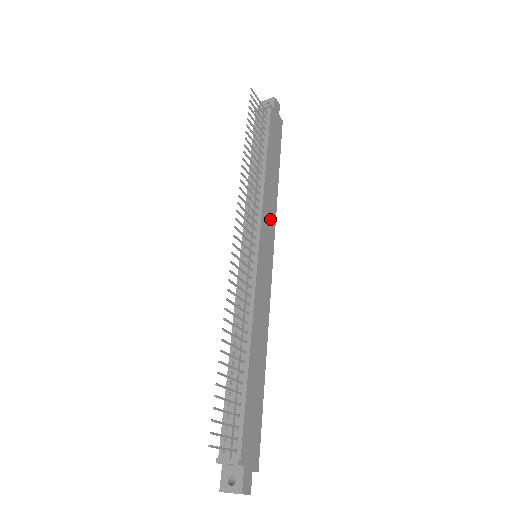
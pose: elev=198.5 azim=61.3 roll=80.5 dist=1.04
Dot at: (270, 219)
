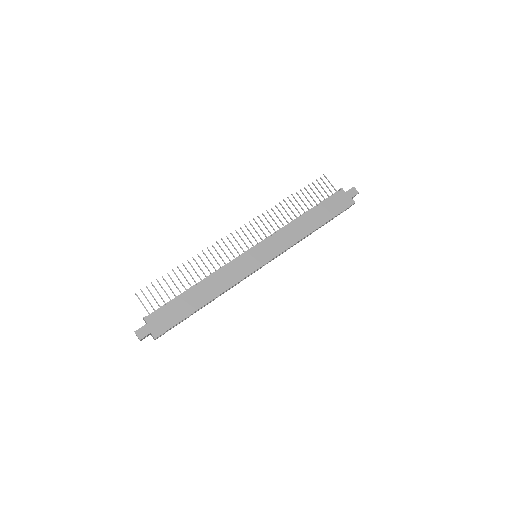
Dot at: (283, 243)
